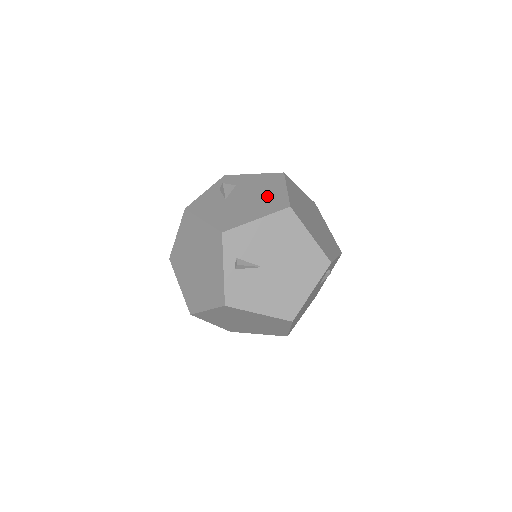
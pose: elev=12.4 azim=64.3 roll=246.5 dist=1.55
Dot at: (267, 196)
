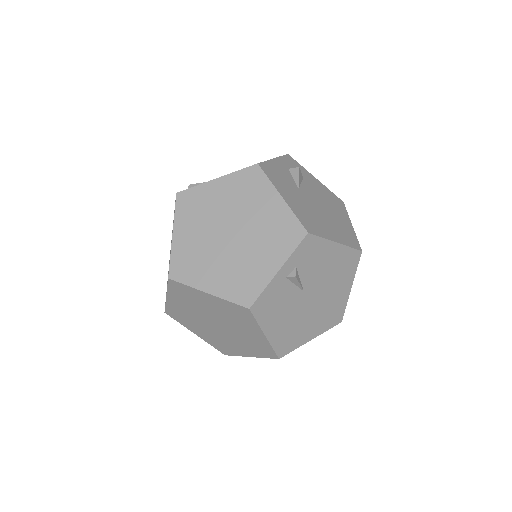
Dot at: (338, 219)
